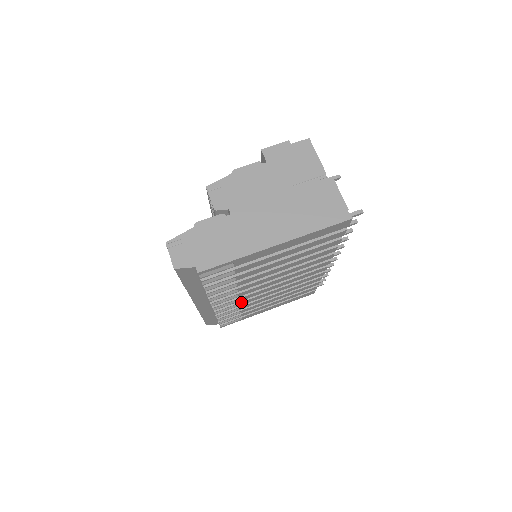
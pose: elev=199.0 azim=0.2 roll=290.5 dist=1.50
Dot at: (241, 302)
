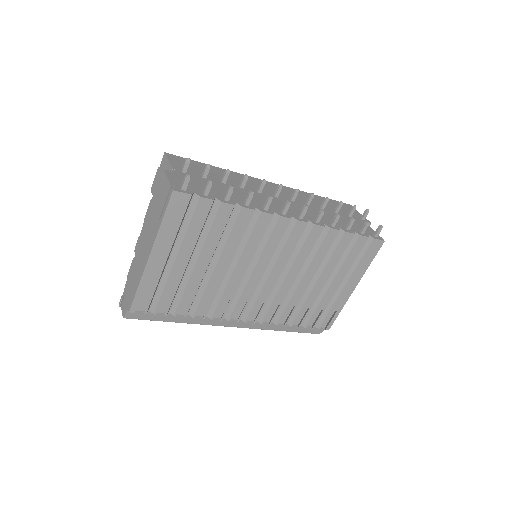
Dot at: (273, 302)
